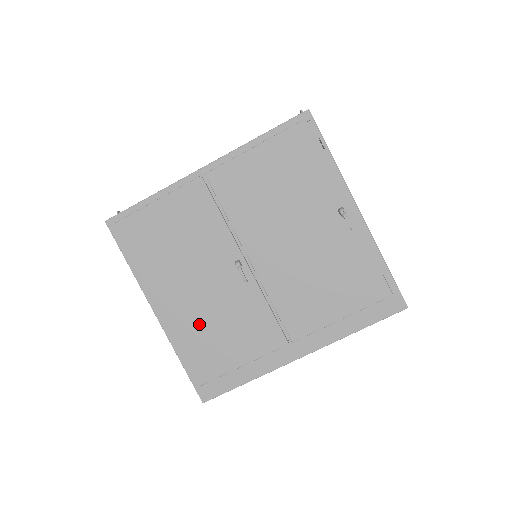
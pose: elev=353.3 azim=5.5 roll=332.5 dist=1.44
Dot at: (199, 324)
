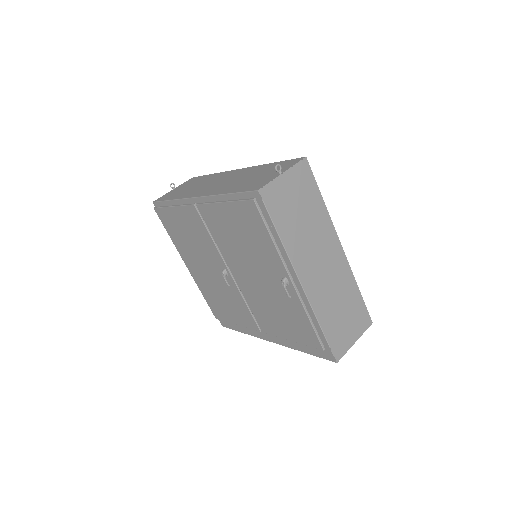
Dot at: (211, 289)
